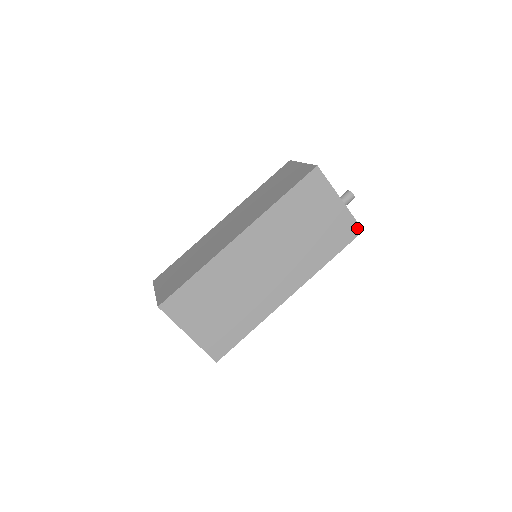
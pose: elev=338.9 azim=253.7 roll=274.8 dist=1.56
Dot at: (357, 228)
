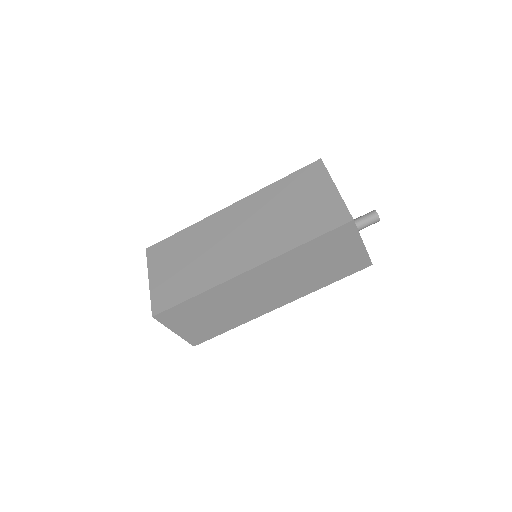
Dot at: (346, 216)
